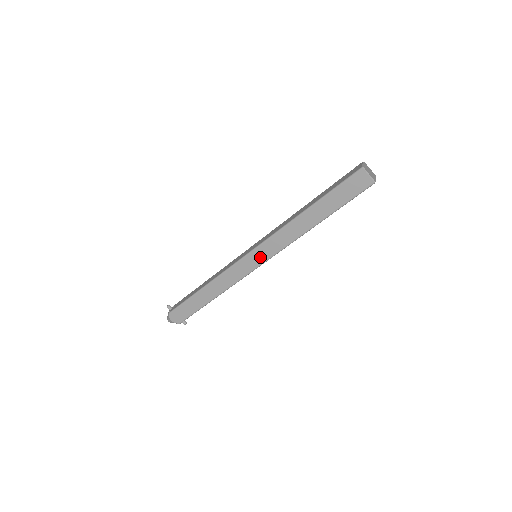
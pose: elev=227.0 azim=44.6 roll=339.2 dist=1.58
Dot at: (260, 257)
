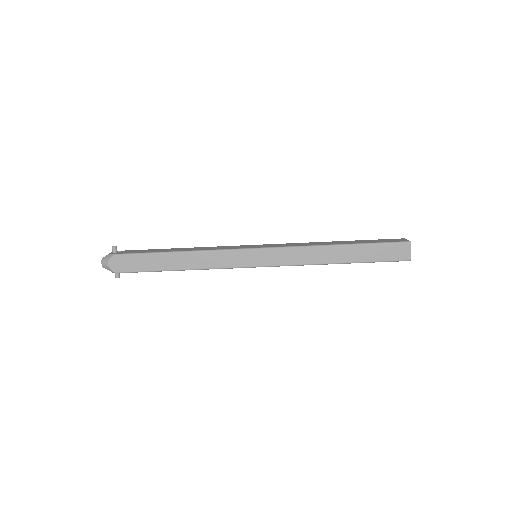
Dot at: (264, 259)
